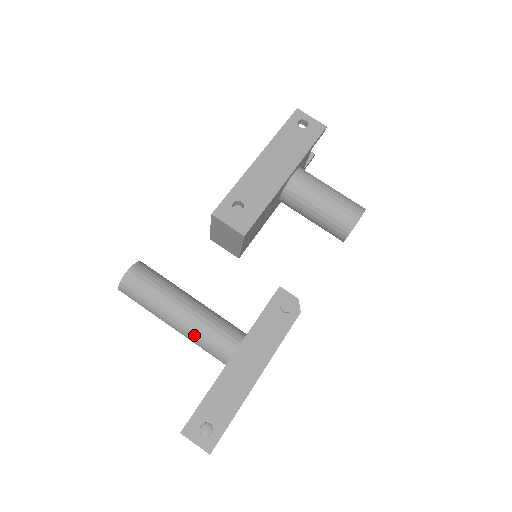
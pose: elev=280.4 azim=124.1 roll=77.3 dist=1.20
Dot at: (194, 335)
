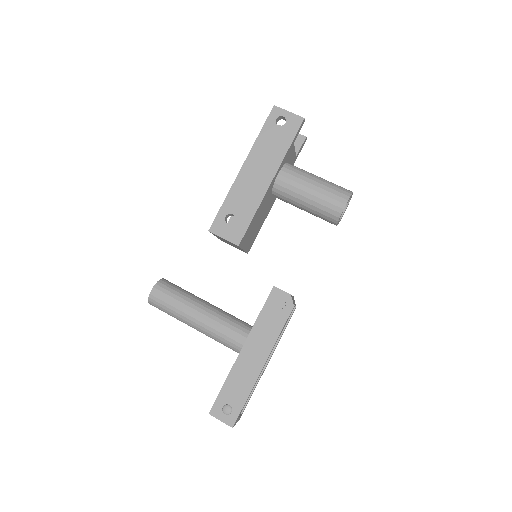
Dot at: (211, 335)
